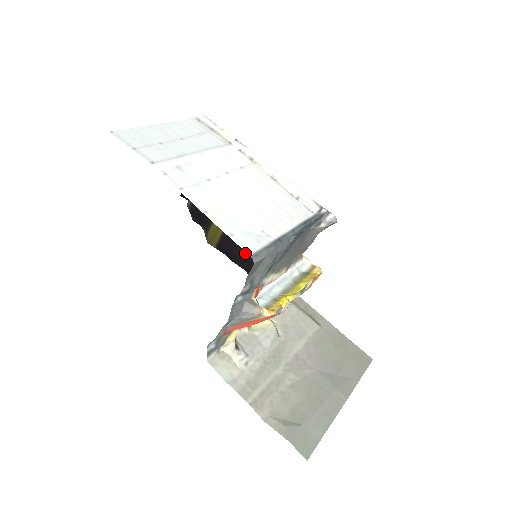
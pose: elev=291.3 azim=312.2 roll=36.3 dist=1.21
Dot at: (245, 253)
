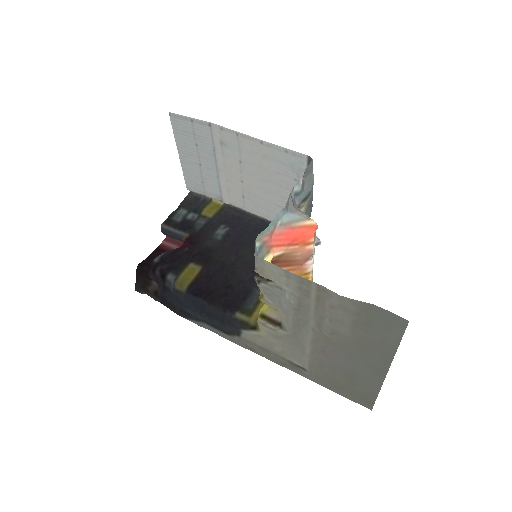
Dot at: (225, 286)
